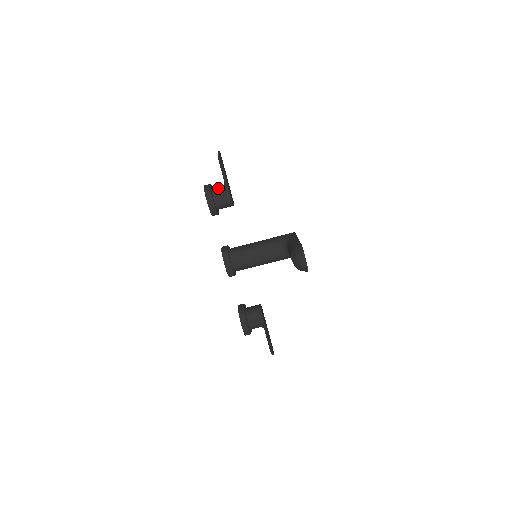
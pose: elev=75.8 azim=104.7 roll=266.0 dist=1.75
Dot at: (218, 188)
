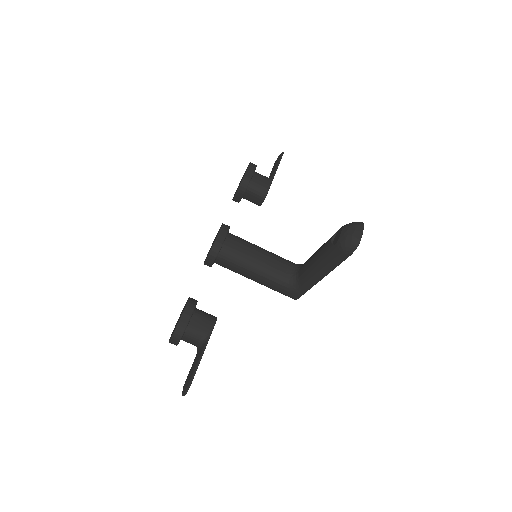
Dot at: occluded
